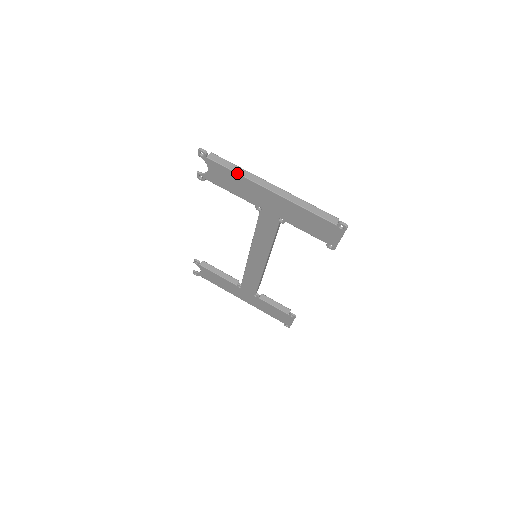
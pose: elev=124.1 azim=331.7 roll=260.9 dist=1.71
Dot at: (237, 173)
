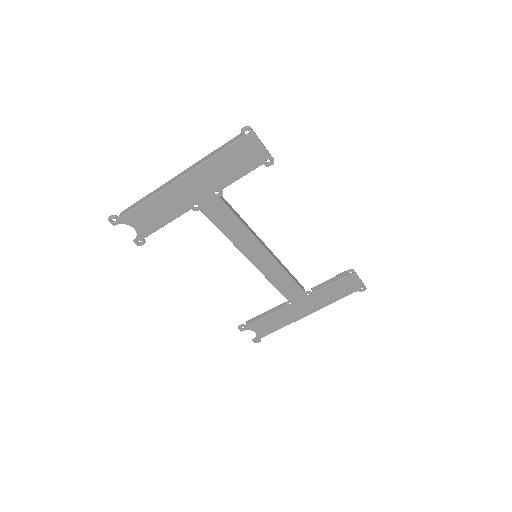
Dot at: (147, 200)
